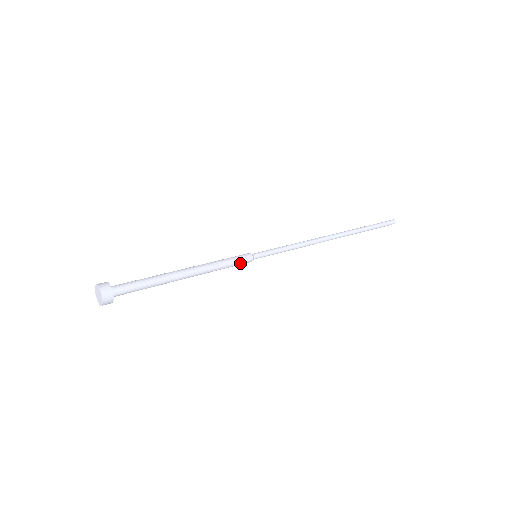
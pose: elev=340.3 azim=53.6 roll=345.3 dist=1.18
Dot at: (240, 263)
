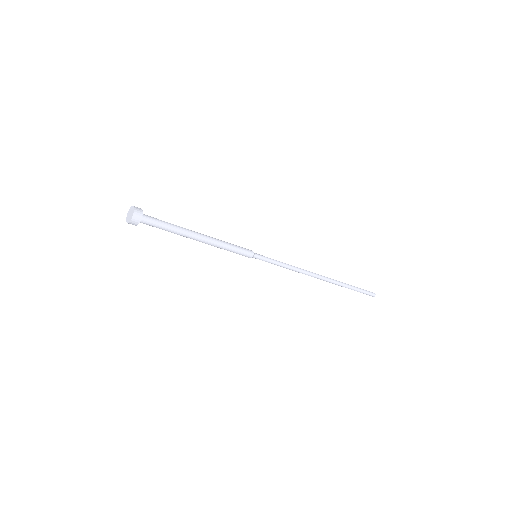
Dot at: (243, 248)
